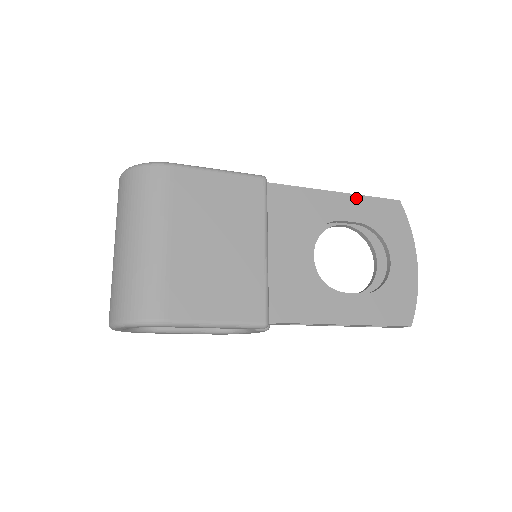
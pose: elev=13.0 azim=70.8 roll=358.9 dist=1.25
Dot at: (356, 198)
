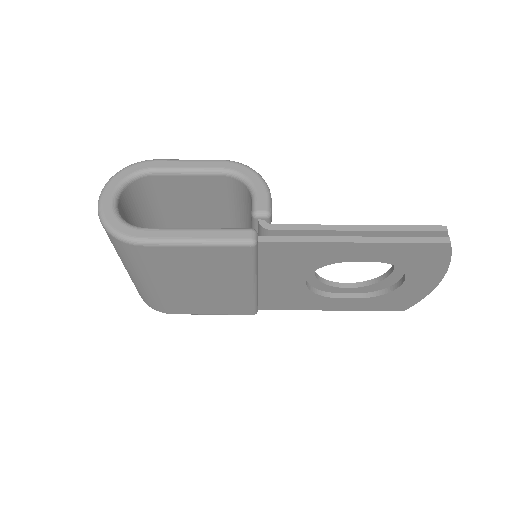
Dot at: (381, 245)
